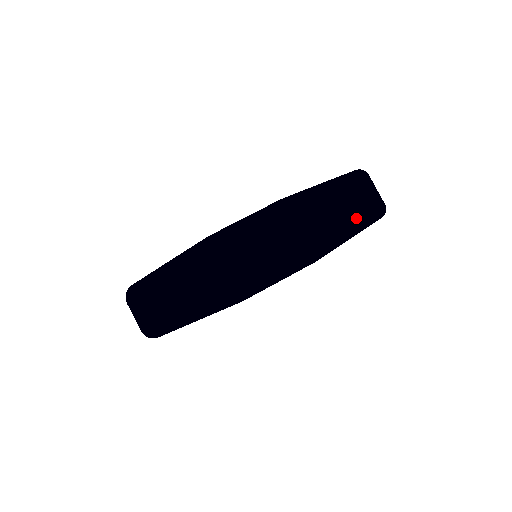
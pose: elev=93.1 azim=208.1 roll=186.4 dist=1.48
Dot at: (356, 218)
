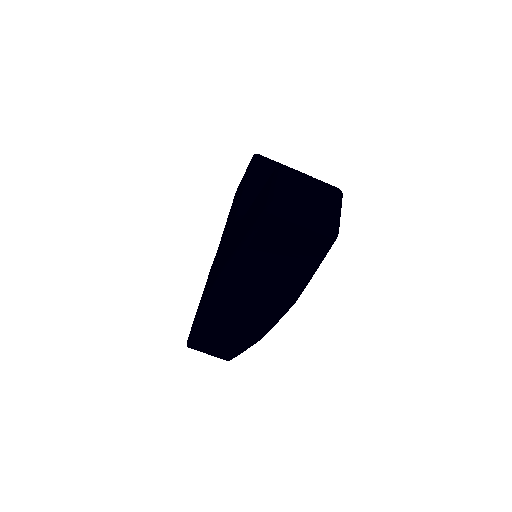
Dot at: (305, 259)
